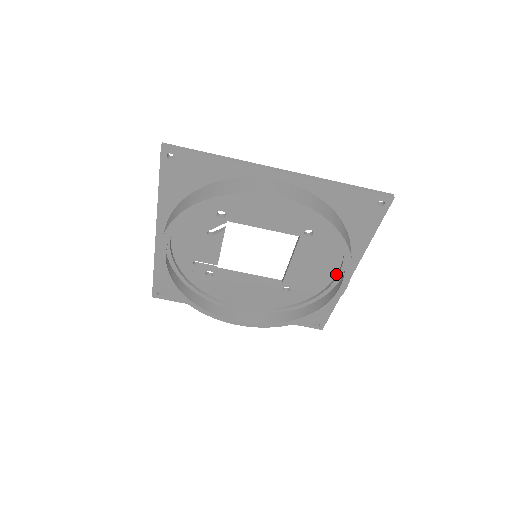
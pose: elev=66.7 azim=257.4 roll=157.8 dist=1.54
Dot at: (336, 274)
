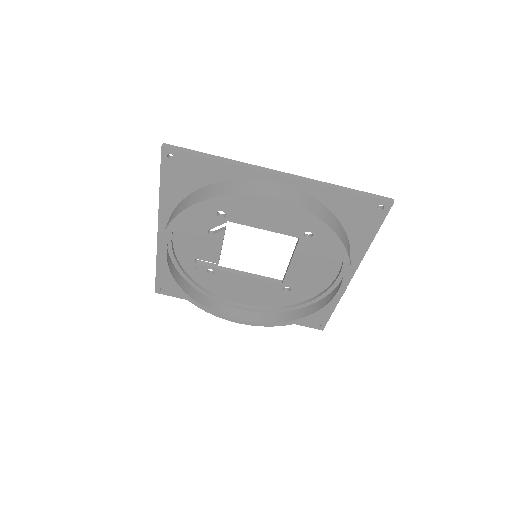
Dot at: (336, 276)
